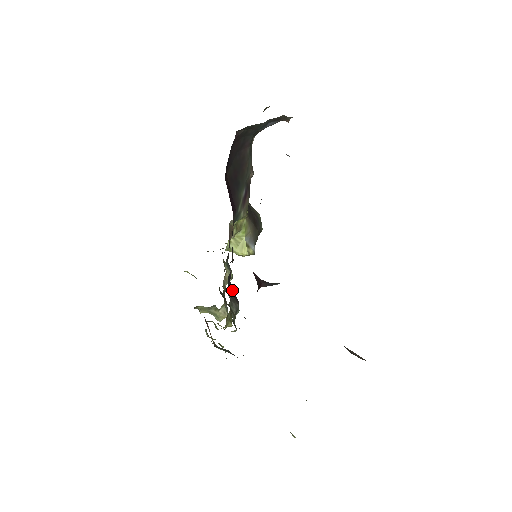
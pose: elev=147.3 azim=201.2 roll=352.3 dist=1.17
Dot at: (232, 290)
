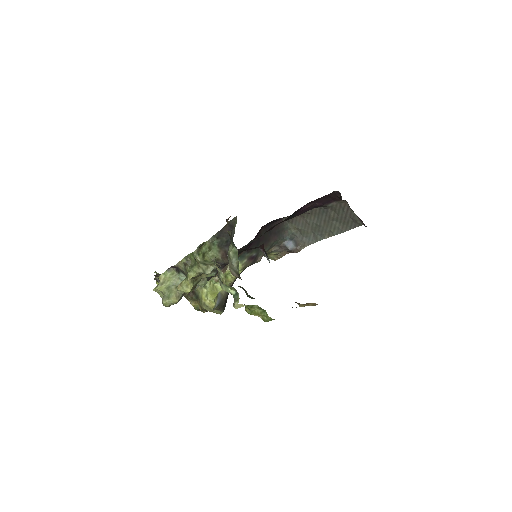
Dot at: occluded
